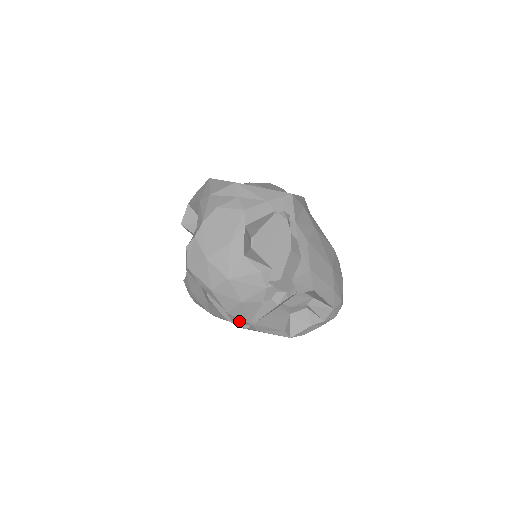
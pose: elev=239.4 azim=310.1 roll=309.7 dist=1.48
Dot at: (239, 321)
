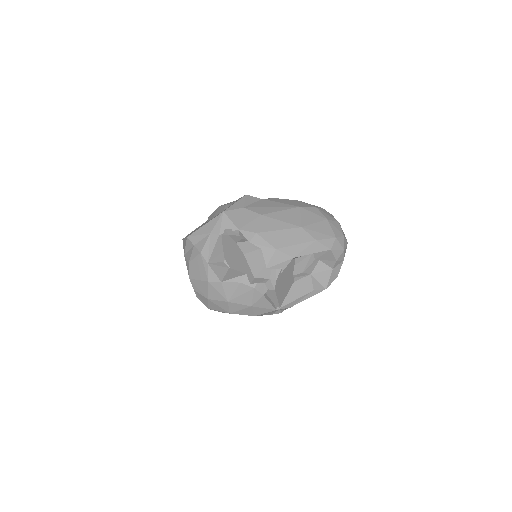
Dot at: (271, 313)
